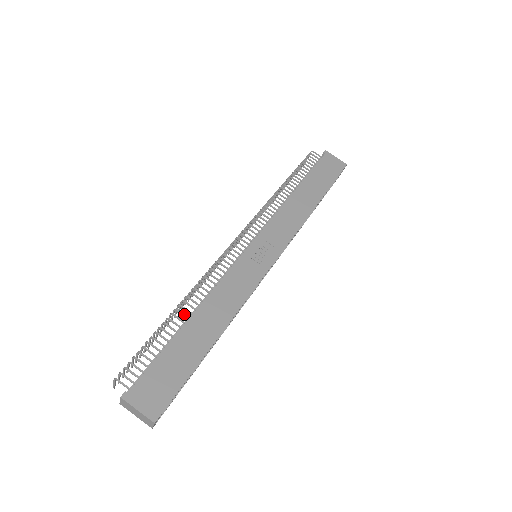
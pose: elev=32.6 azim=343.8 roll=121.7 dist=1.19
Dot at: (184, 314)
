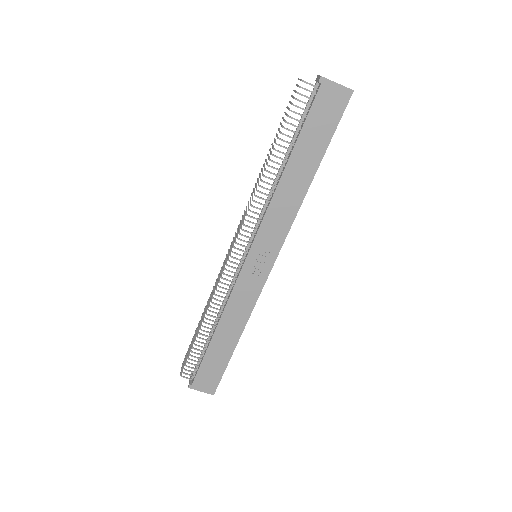
Dot at: (209, 328)
